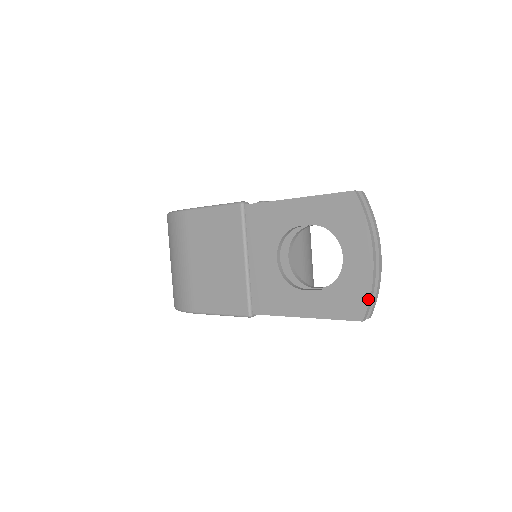
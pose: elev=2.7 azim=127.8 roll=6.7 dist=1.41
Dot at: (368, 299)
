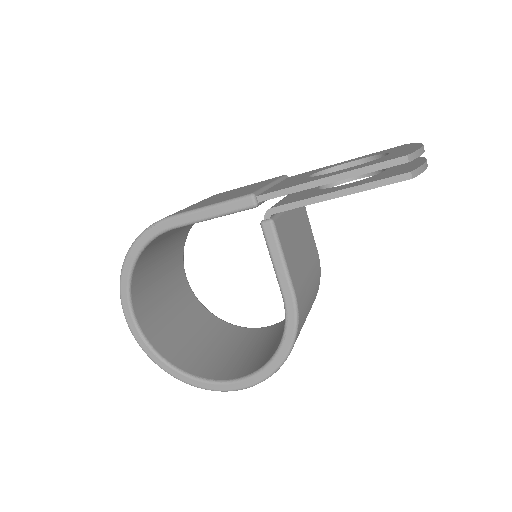
Dot at: (416, 150)
